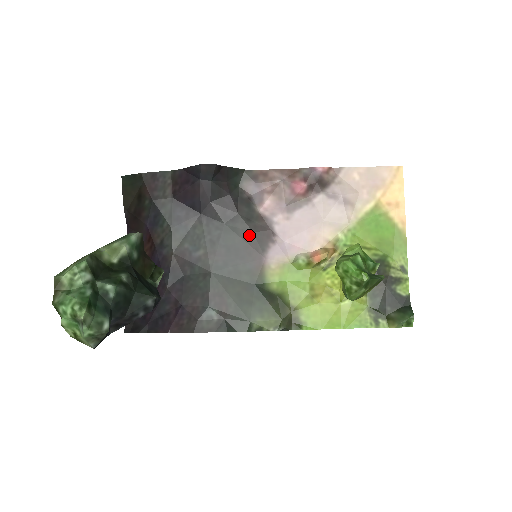
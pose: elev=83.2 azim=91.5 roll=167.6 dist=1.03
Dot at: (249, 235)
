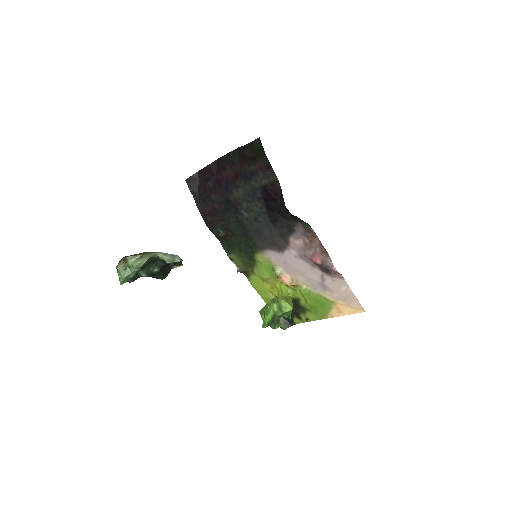
Dot at: (273, 239)
